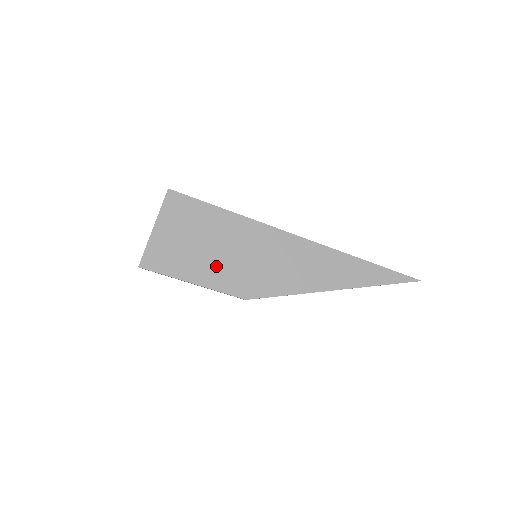
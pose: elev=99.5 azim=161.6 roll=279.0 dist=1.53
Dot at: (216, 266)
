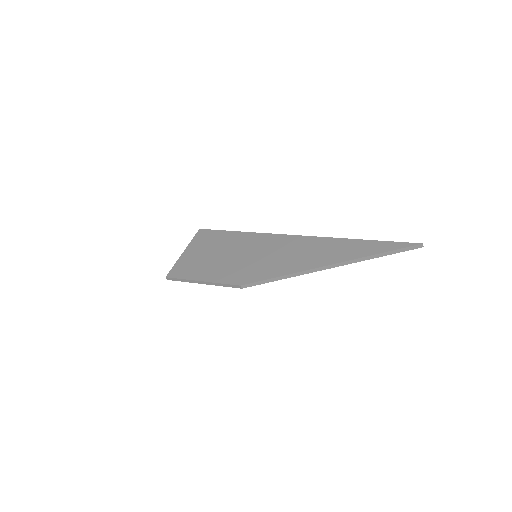
Dot at: (221, 267)
